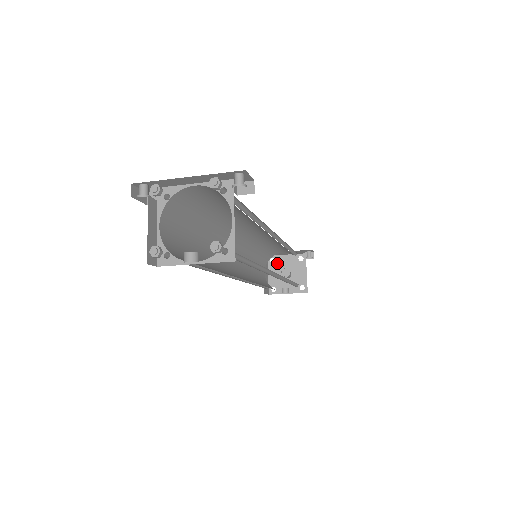
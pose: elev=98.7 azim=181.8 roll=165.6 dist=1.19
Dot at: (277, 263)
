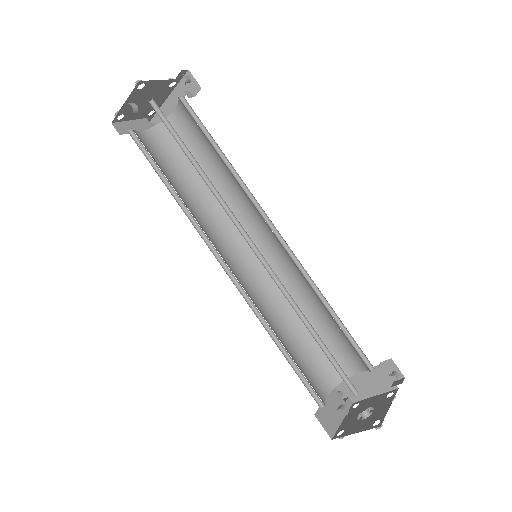
Dot at: (360, 406)
